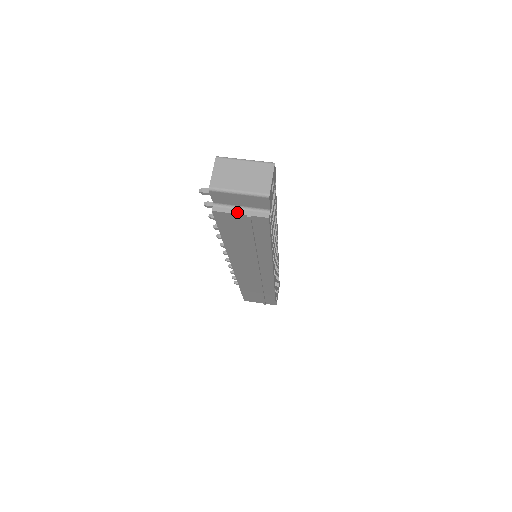
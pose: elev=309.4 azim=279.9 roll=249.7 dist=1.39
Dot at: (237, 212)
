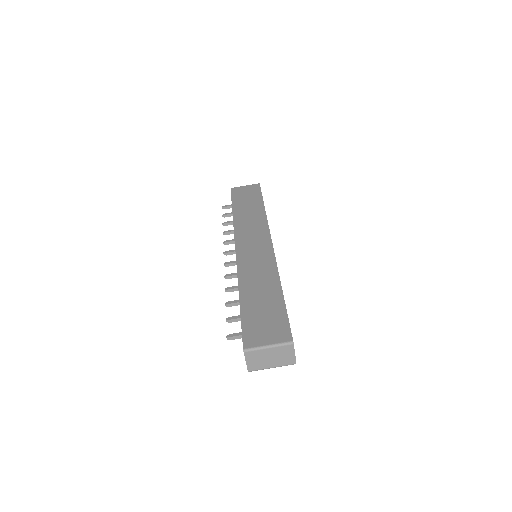
Dot at: occluded
